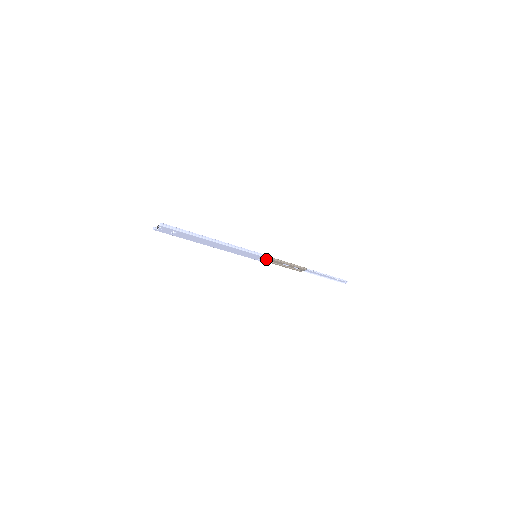
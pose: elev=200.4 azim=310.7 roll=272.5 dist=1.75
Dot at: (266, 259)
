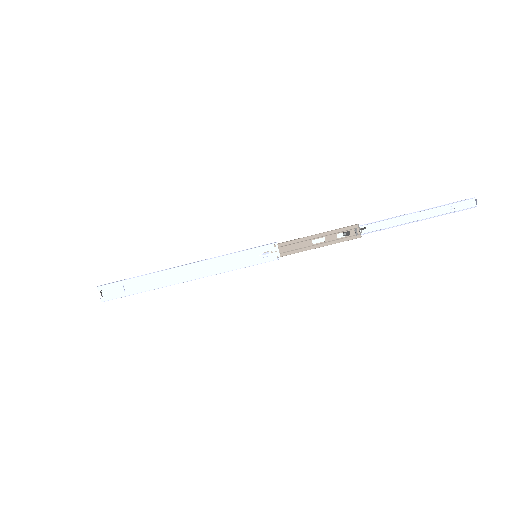
Dot at: (273, 249)
